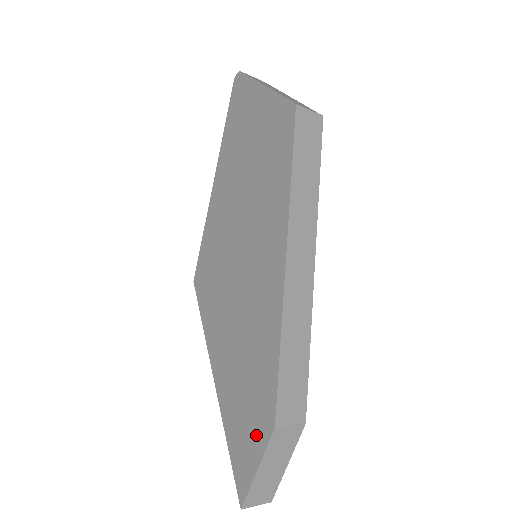
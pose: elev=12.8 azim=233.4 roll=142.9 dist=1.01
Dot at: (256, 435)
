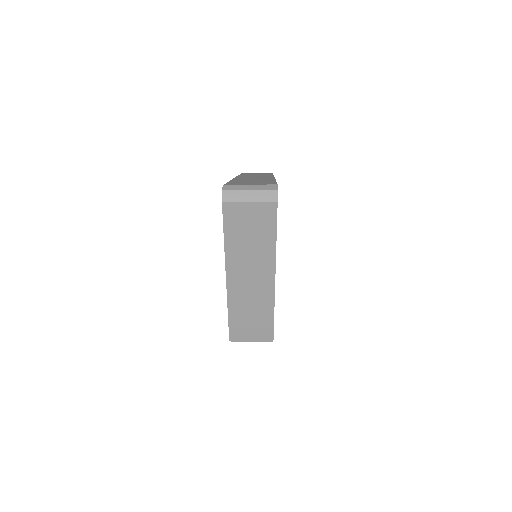
Dot at: occluded
